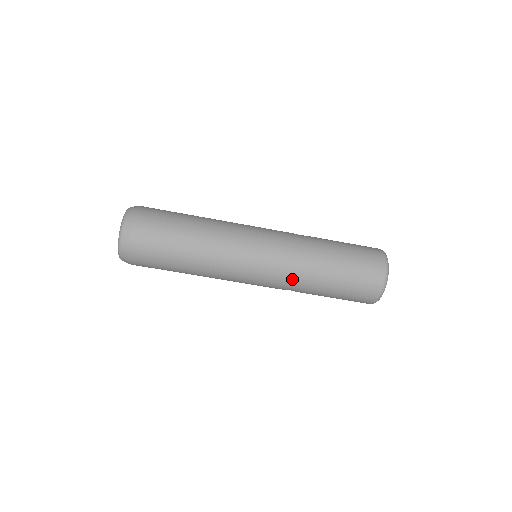
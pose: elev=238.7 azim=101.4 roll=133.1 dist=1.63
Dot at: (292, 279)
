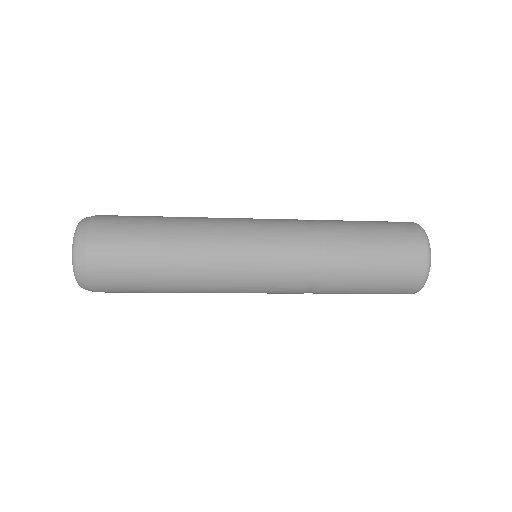
Dot at: (302, 293)
